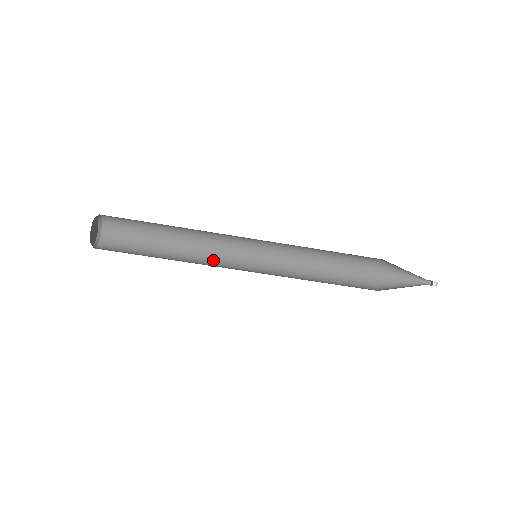
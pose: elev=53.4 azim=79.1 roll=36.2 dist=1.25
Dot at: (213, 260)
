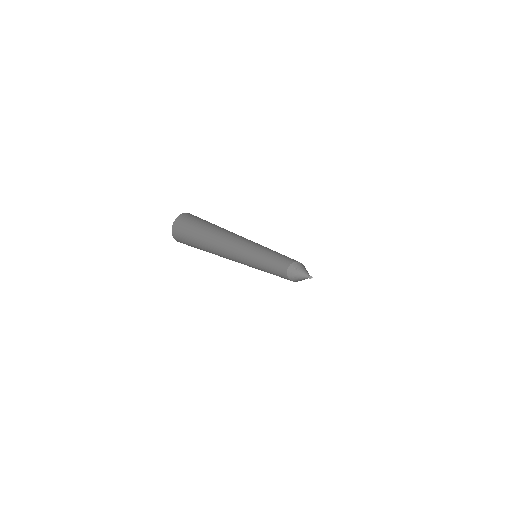
Dot at: (232, 258)
